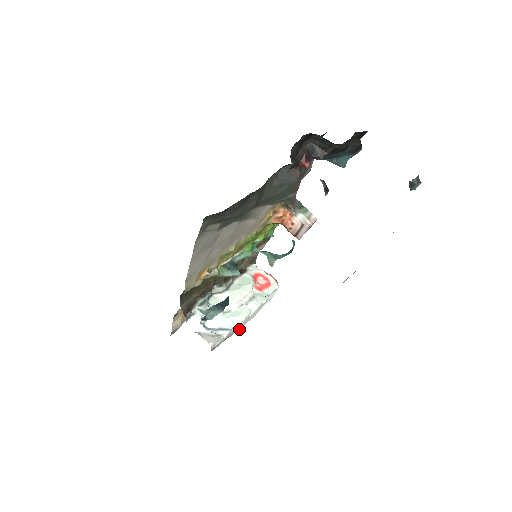
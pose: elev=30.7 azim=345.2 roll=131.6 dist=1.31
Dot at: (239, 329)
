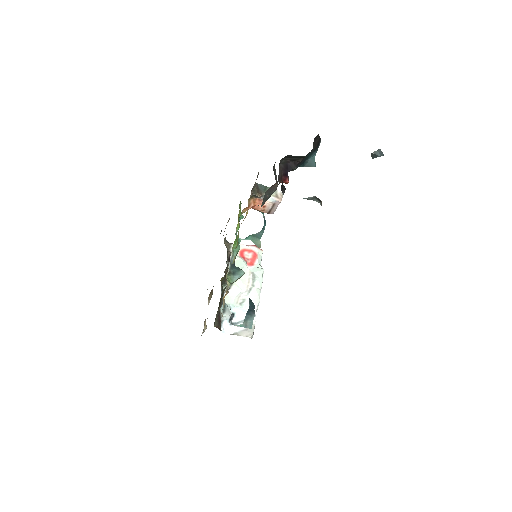
Dot at: occluded
